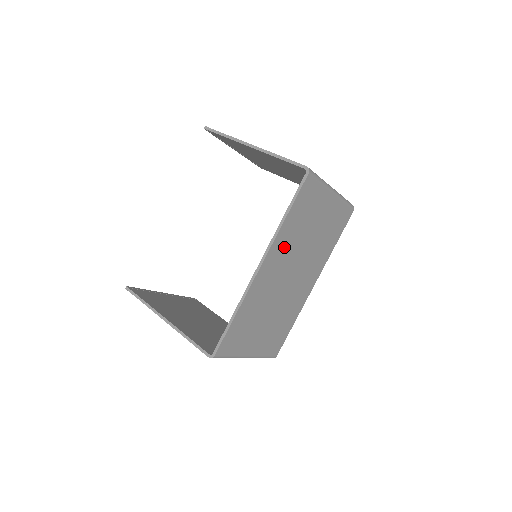
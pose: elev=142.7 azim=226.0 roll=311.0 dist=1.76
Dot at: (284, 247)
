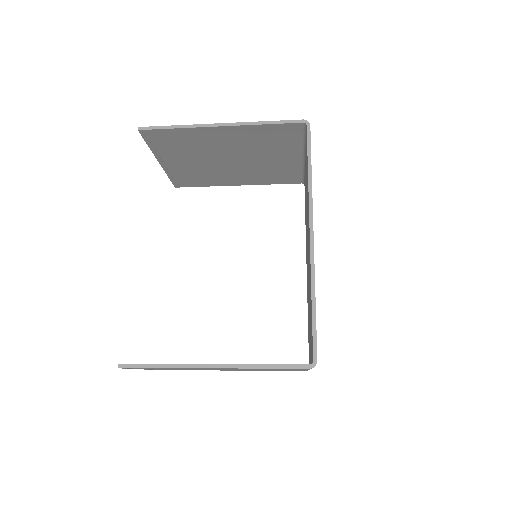
Dot at: occluded
